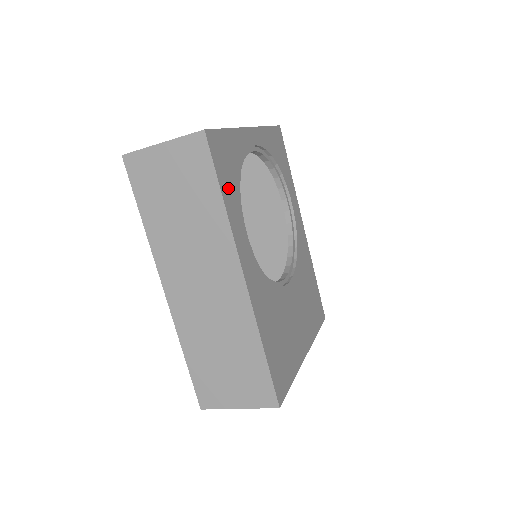
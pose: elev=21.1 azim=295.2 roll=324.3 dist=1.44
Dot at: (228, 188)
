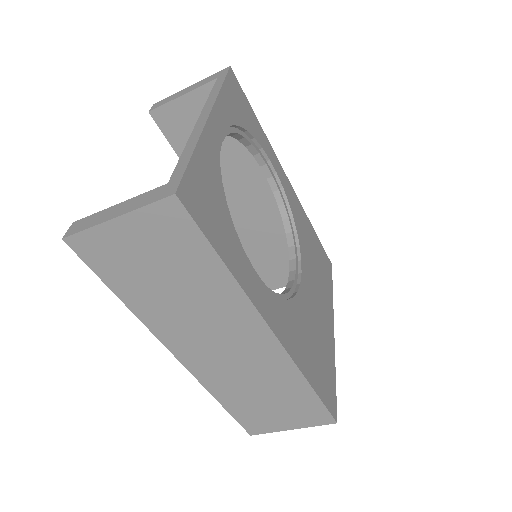
Dot at: (224, 242)
